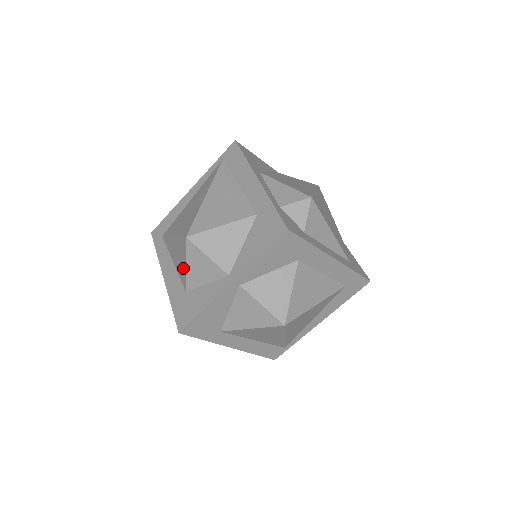
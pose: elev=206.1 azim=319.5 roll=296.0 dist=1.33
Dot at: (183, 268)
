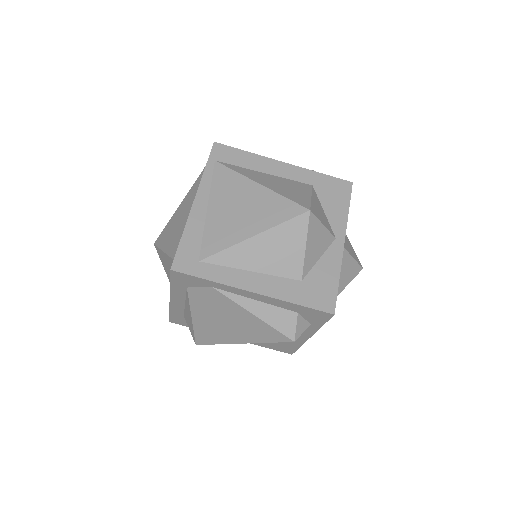
Dot at: (295, 255)
